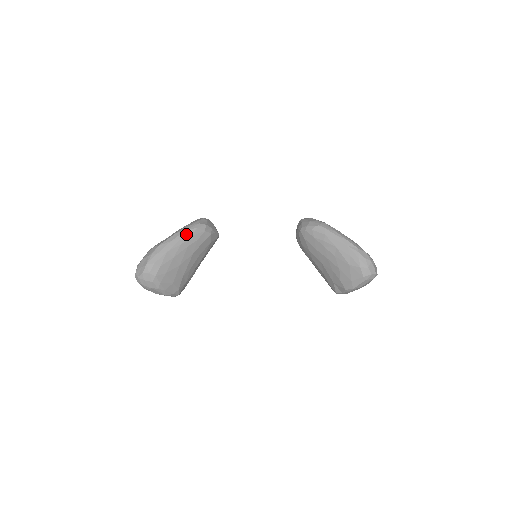
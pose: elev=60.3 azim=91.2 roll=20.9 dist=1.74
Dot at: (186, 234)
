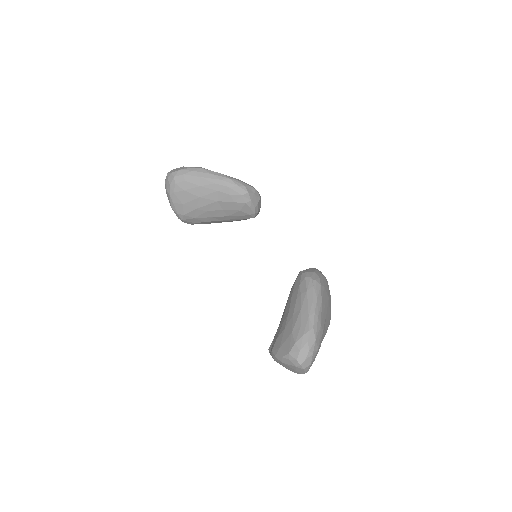
Dot at: (226, 181)
